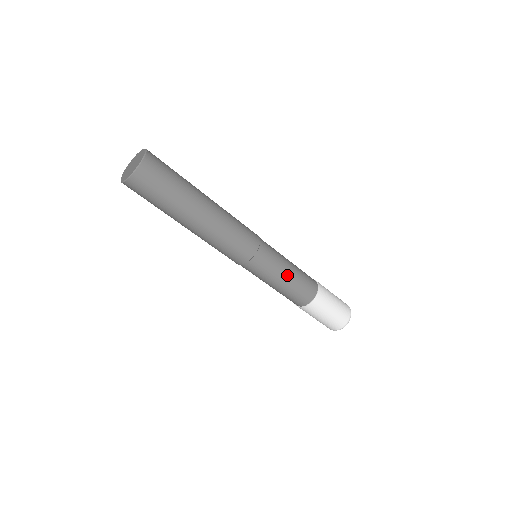
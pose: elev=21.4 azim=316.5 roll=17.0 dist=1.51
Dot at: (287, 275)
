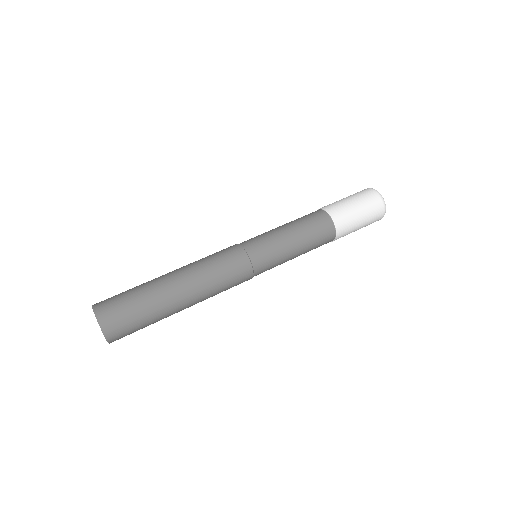
Dot at: (291, 237)
